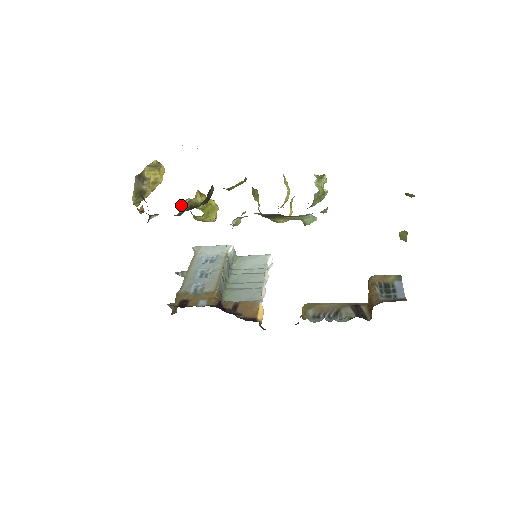
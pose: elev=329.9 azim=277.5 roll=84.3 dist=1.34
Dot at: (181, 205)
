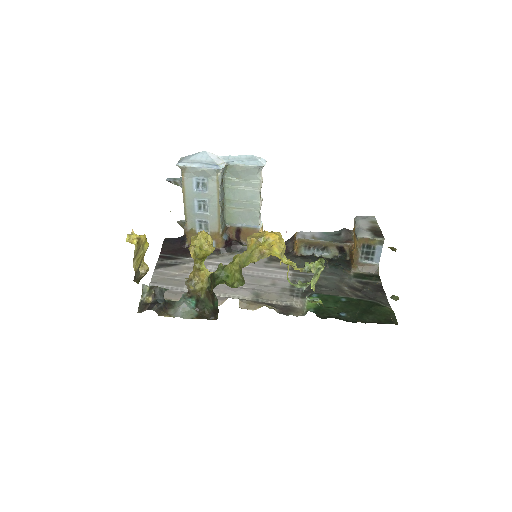
Dot at: (187, 286)
